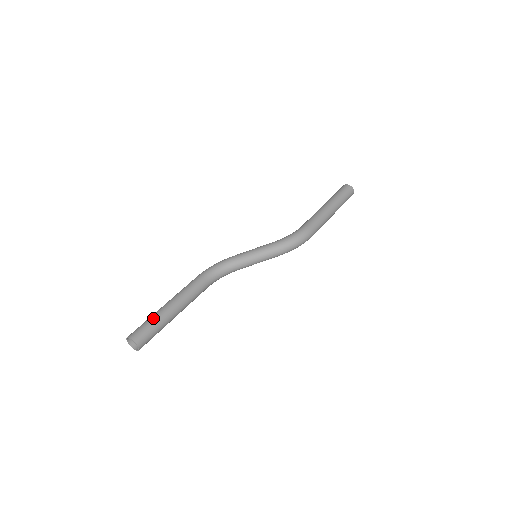
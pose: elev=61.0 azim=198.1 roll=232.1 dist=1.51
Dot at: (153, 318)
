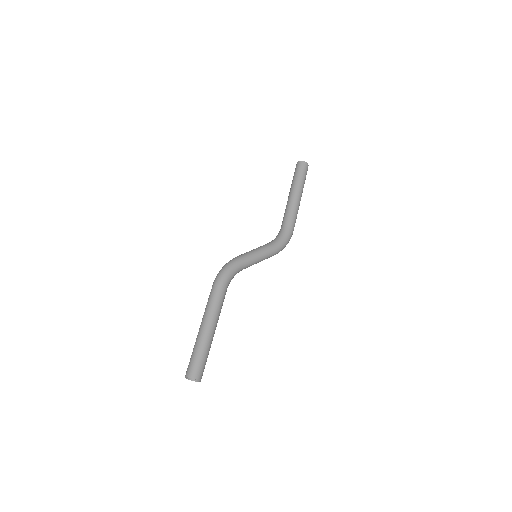
Dot at: (207, 351)
